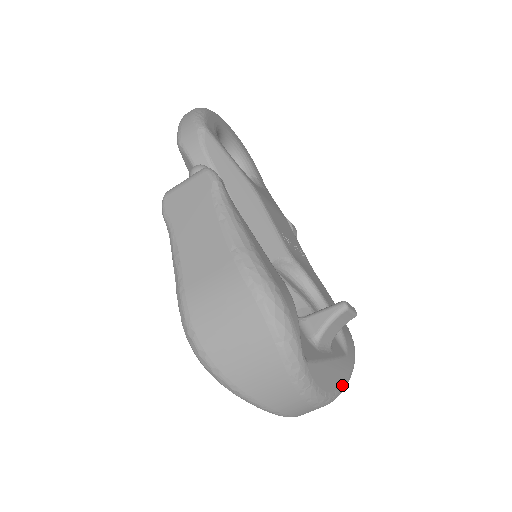
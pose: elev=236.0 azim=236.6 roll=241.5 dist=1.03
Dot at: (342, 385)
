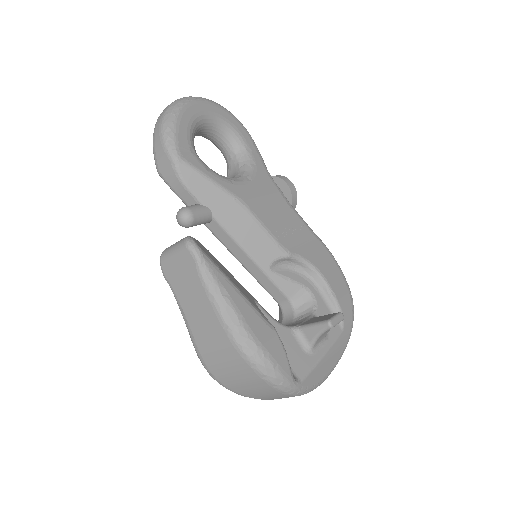
Dot at: (339, 357)
